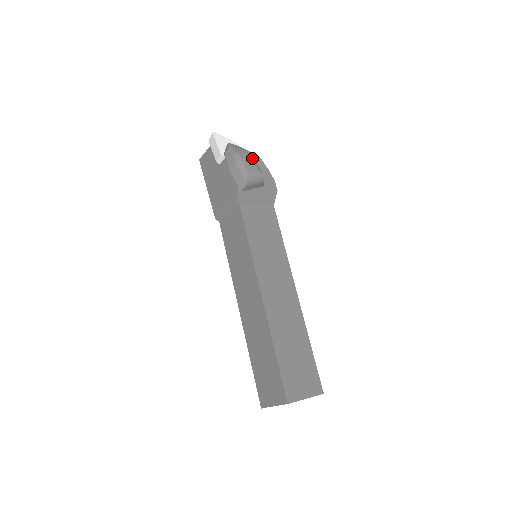
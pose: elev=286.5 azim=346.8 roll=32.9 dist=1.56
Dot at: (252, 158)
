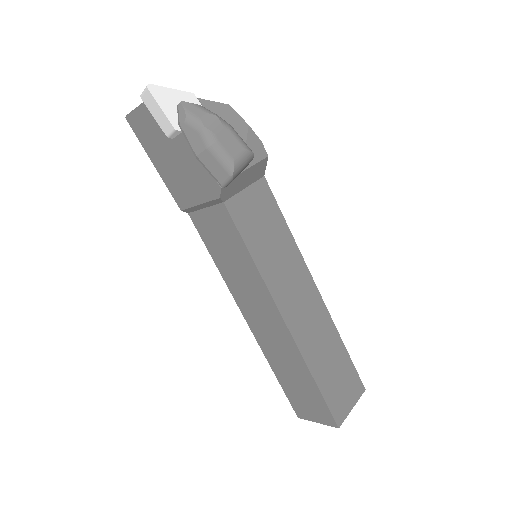
Dot at: (229, 127)
